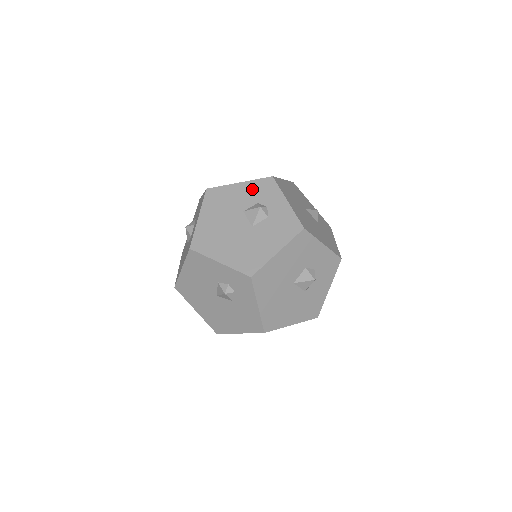
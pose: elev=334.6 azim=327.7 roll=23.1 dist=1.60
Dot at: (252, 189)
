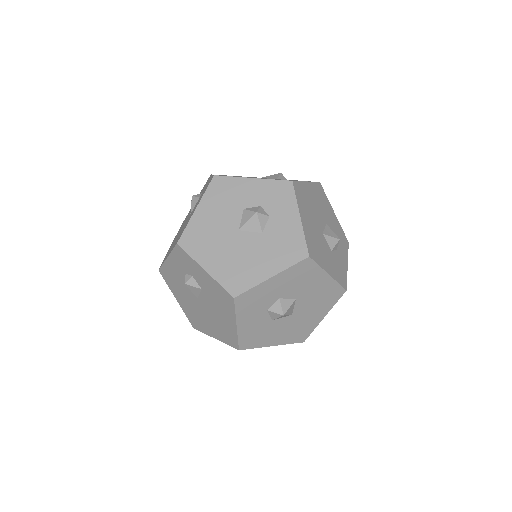
Dot at: occluded
